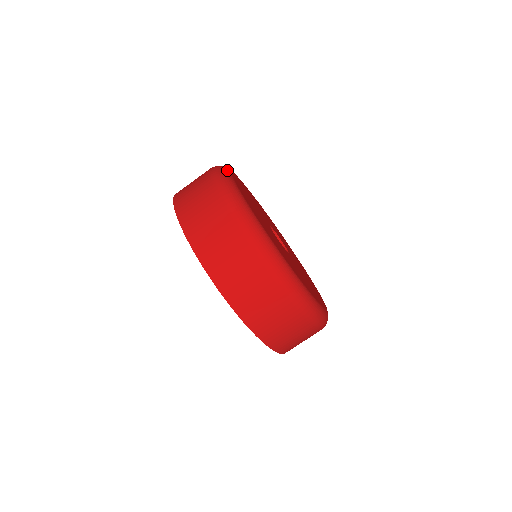
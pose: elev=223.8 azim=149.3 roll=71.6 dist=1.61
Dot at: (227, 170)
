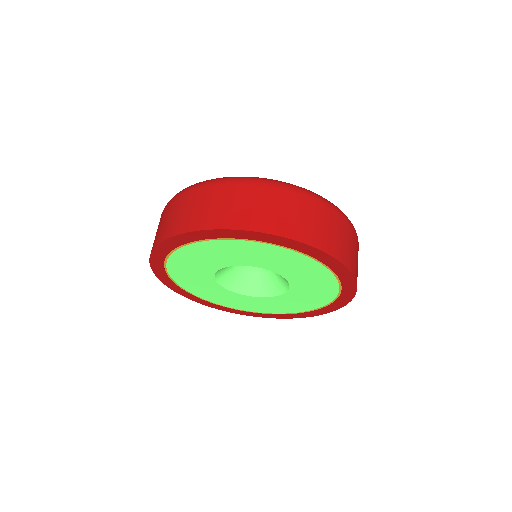
Dot at: occluded
